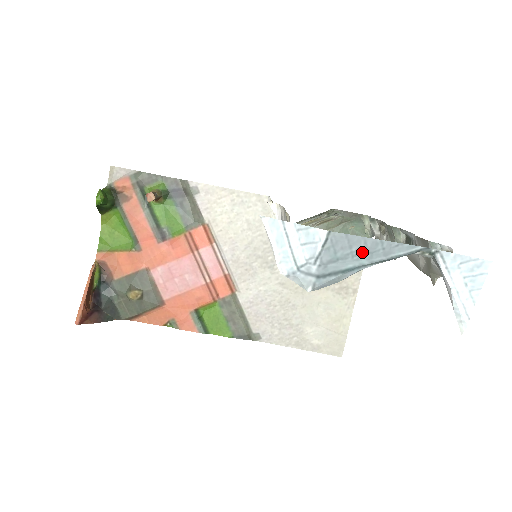
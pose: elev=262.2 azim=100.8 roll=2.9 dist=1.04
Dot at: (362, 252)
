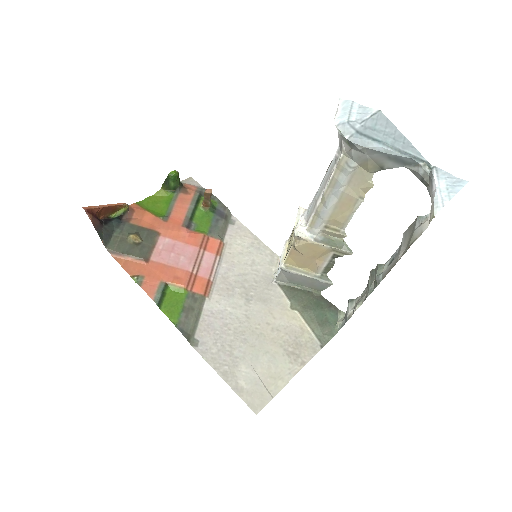
Dot at: (391, 136)
